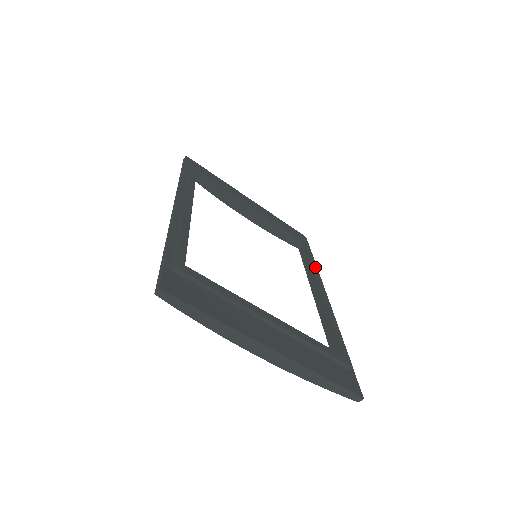
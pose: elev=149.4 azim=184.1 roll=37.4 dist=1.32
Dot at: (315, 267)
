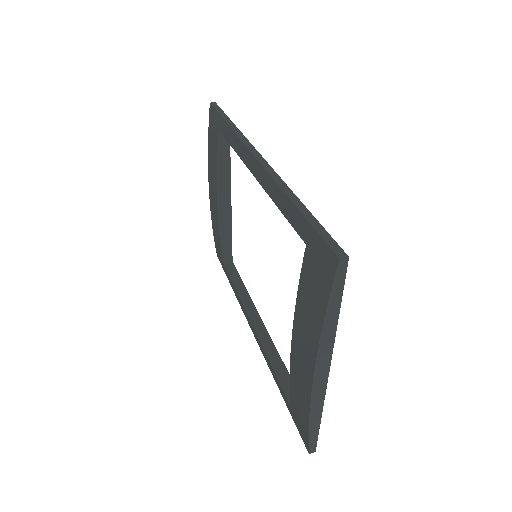
Dot at: occluded
